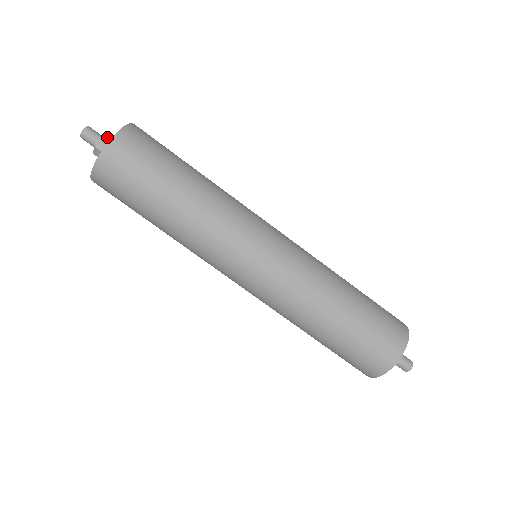
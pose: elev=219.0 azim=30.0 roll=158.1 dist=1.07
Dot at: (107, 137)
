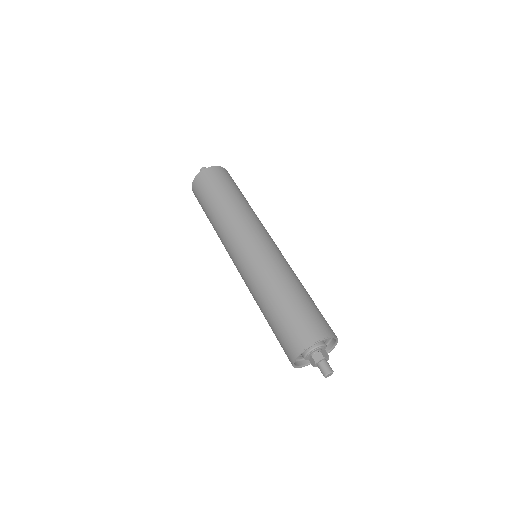
Dot at: occluded
